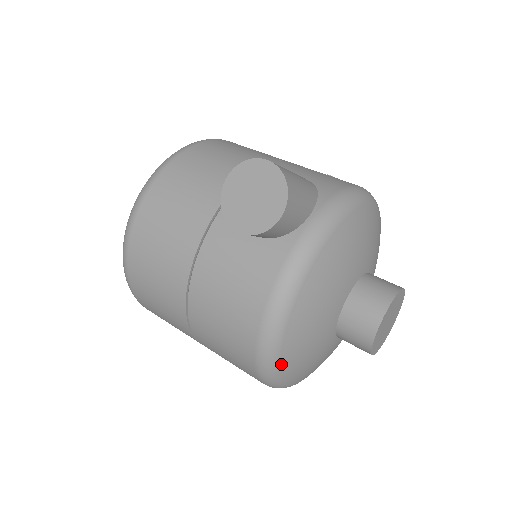
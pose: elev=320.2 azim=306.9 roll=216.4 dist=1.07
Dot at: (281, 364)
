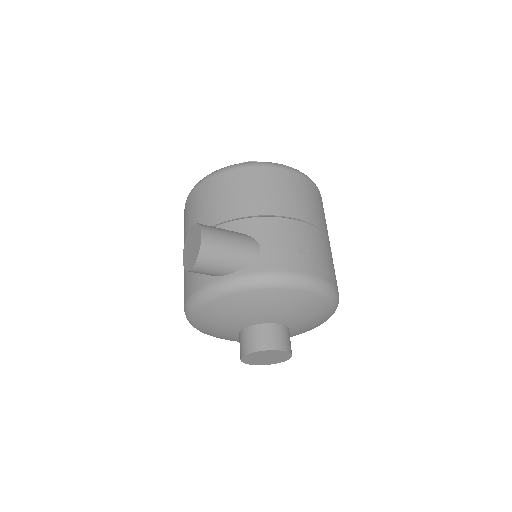
Dot at: (197, 328)
